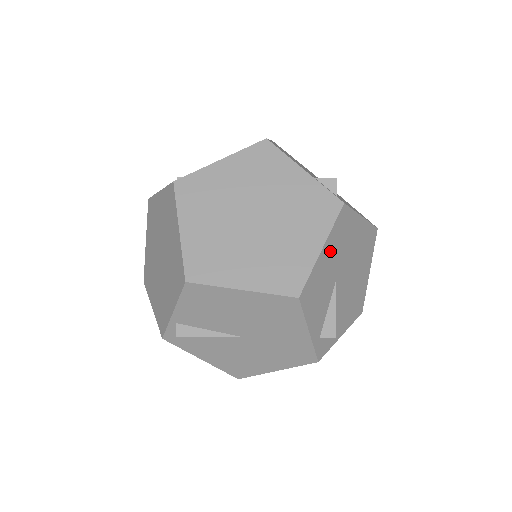
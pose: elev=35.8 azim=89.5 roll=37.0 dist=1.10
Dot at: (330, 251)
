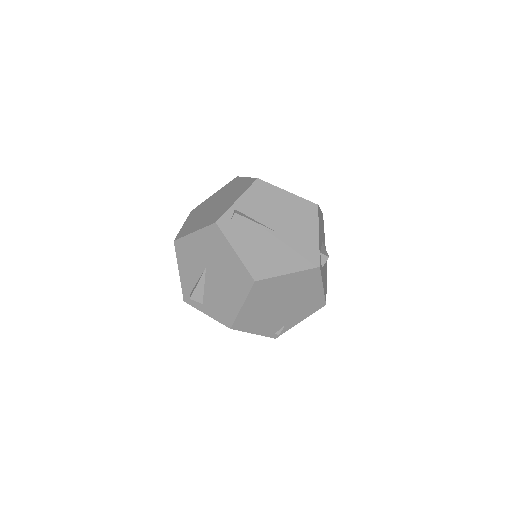
Dot at: (321, 220)
